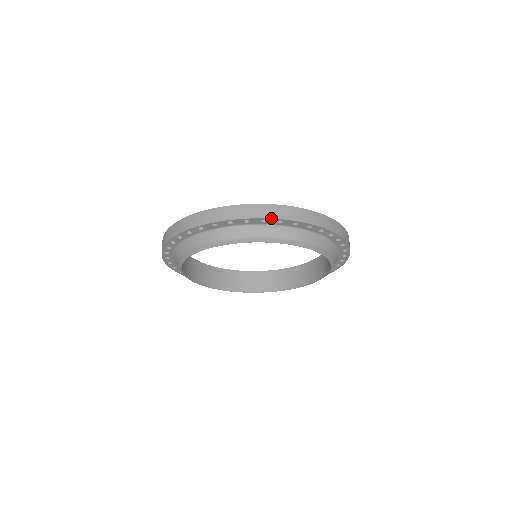
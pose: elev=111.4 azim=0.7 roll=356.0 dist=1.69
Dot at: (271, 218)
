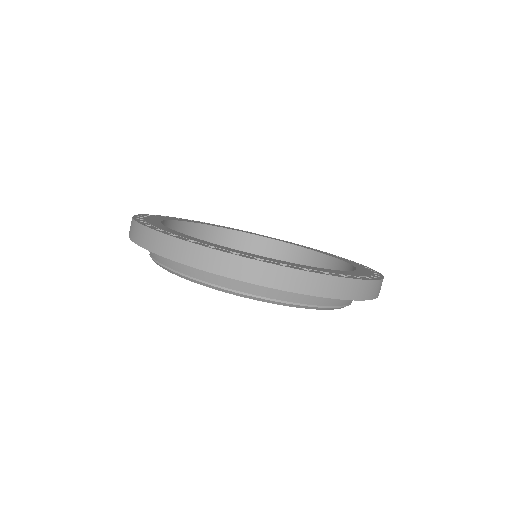
Dot at: (313, 295)
